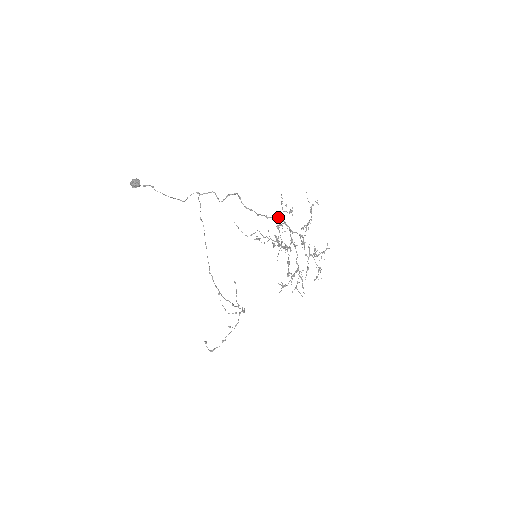
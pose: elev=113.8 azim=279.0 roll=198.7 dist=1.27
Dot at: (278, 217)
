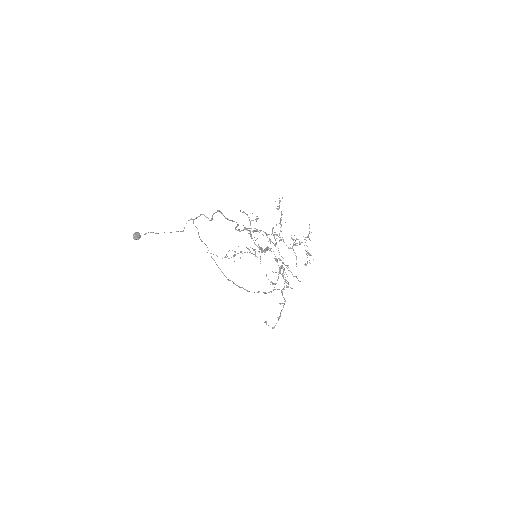
Dot at: (248, 228)
